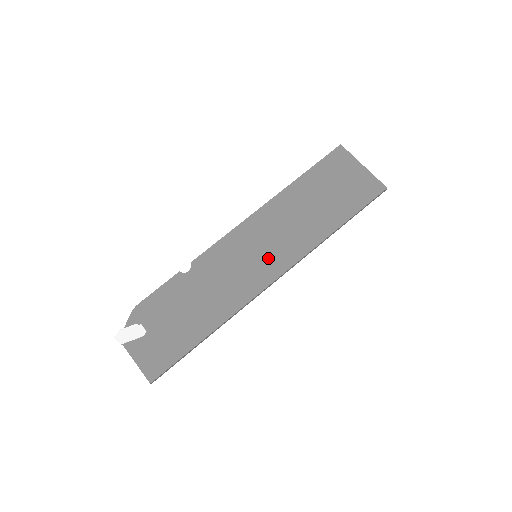
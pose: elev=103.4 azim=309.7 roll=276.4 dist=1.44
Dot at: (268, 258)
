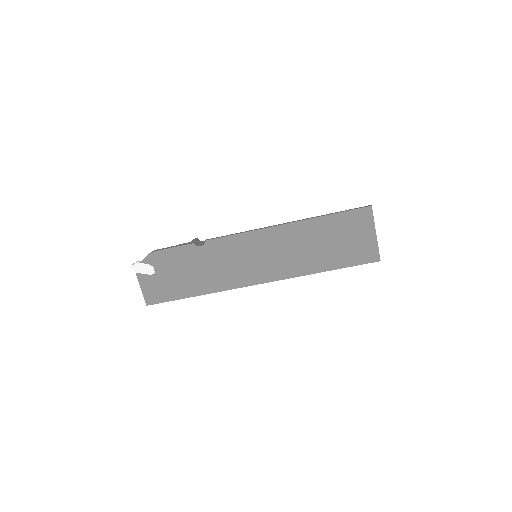
Dot at: (263, 267)
